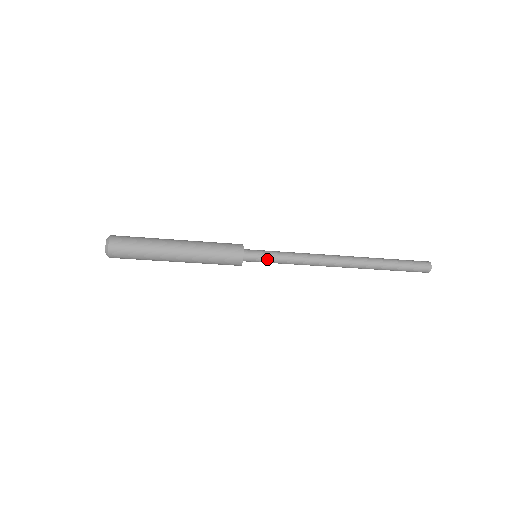
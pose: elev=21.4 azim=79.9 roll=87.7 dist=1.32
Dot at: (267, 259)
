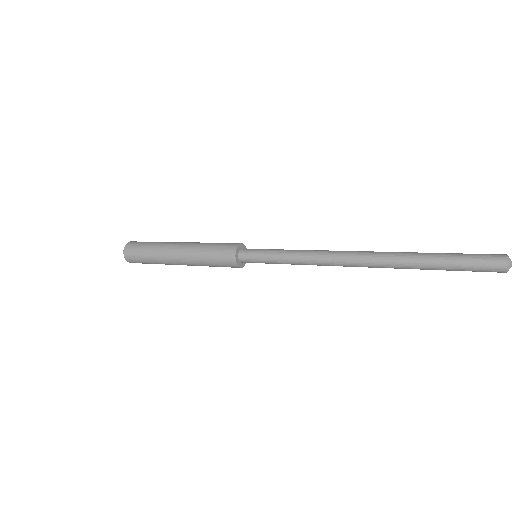
Dot at: (264, 261)
